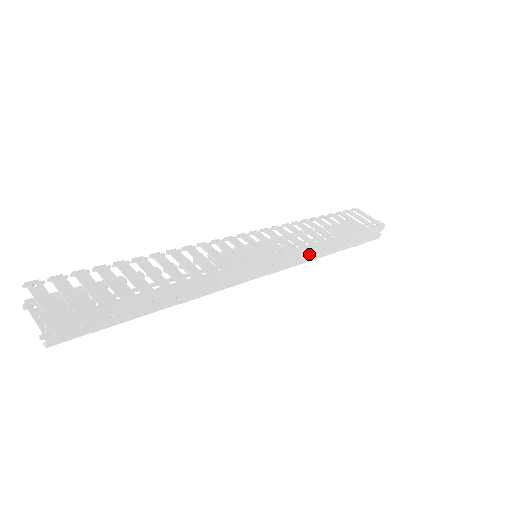
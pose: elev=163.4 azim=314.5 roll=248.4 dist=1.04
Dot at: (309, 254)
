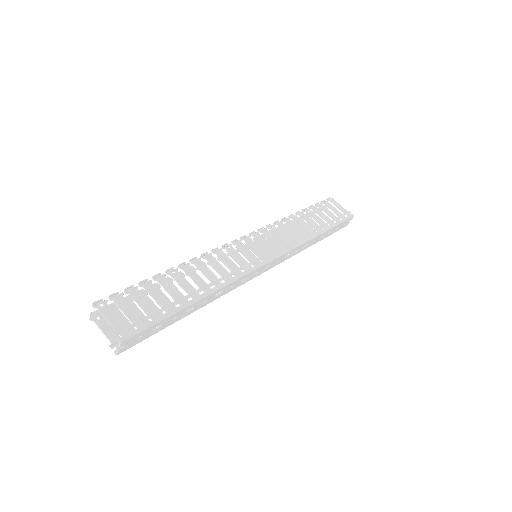
Dot at: occluded
